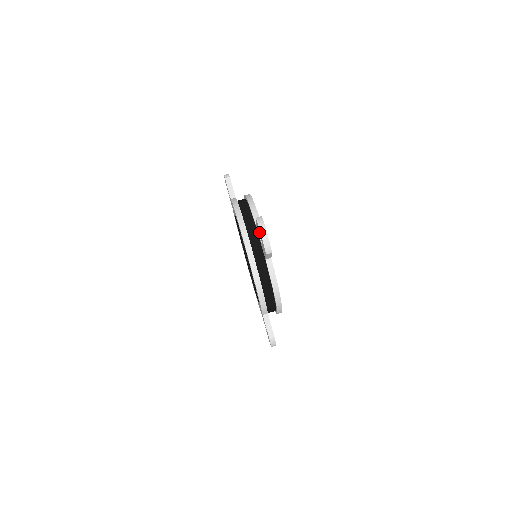
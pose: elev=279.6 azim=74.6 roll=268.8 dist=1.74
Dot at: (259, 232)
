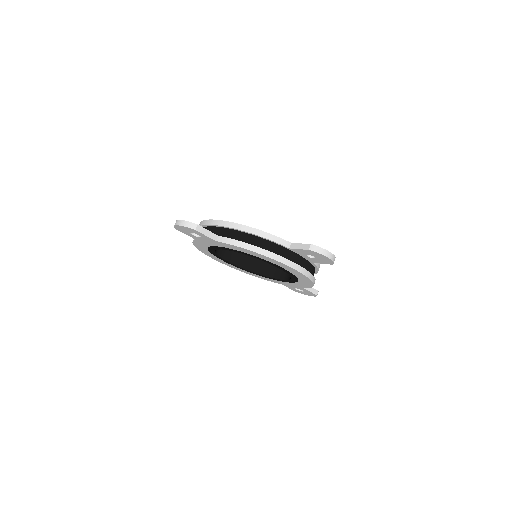
Dot at: (316, 256)
